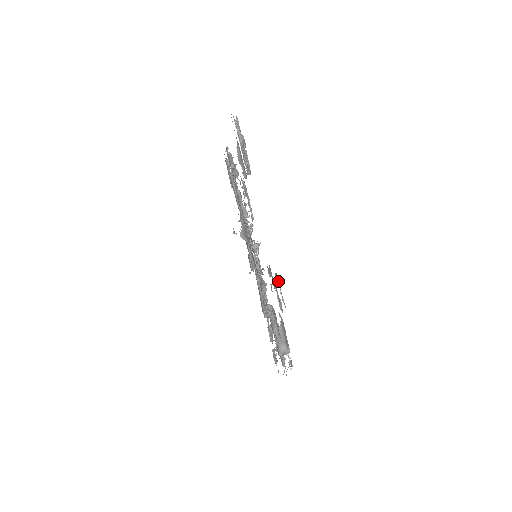
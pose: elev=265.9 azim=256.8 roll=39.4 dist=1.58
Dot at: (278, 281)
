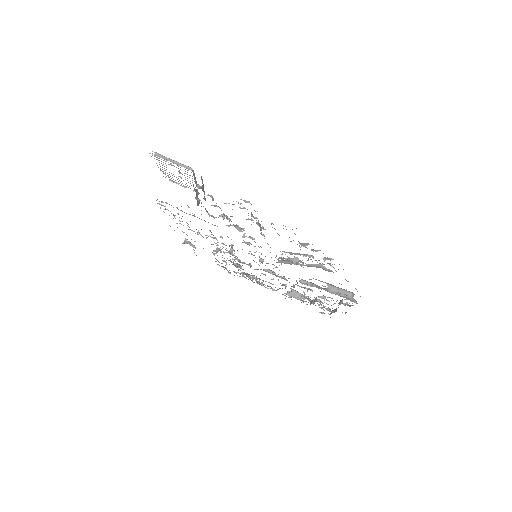
Dot at: occluded
